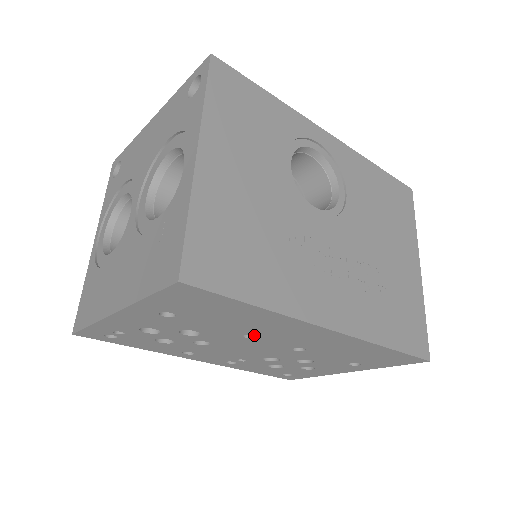
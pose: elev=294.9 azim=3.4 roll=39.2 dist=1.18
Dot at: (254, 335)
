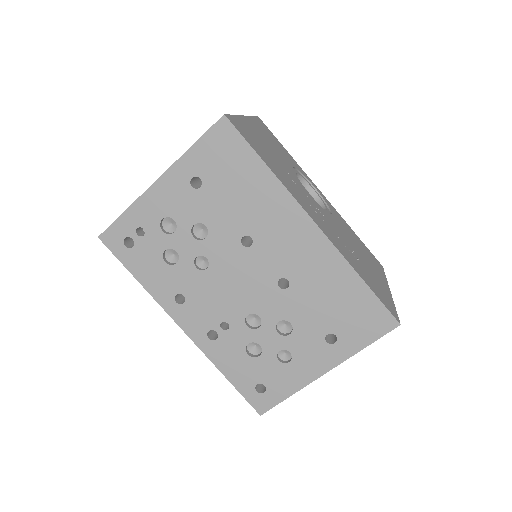
Dot at: (250, 245)
